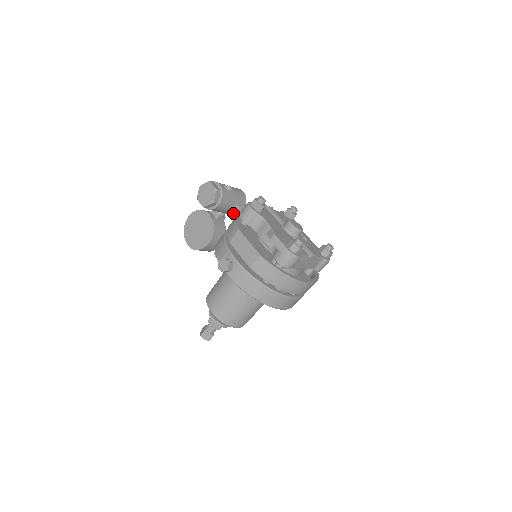
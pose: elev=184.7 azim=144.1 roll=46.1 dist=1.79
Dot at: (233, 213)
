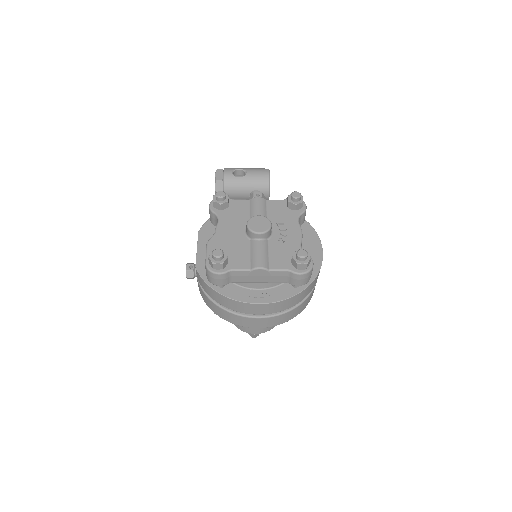
Dot at: occluded
